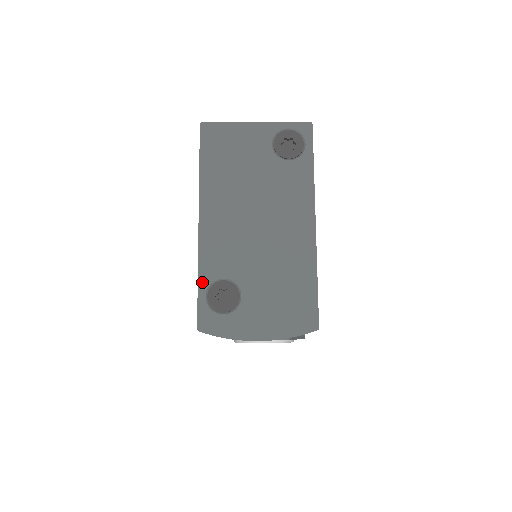
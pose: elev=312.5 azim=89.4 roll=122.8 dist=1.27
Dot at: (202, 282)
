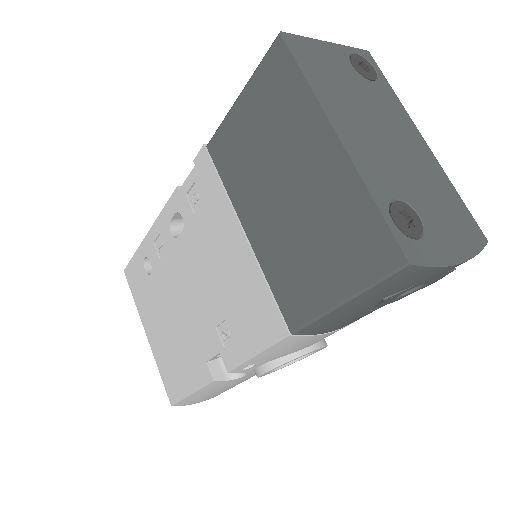
Dot at: (380, 205)
